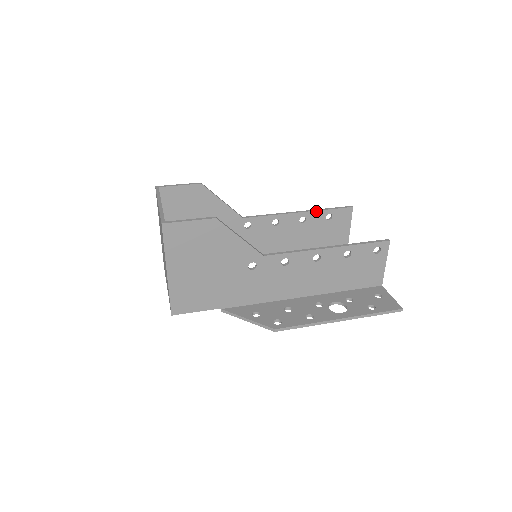
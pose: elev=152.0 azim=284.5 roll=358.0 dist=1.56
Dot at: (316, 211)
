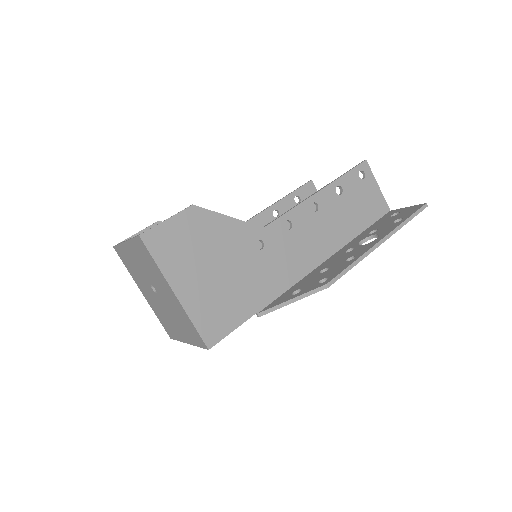
Dot at: (282, 199)
